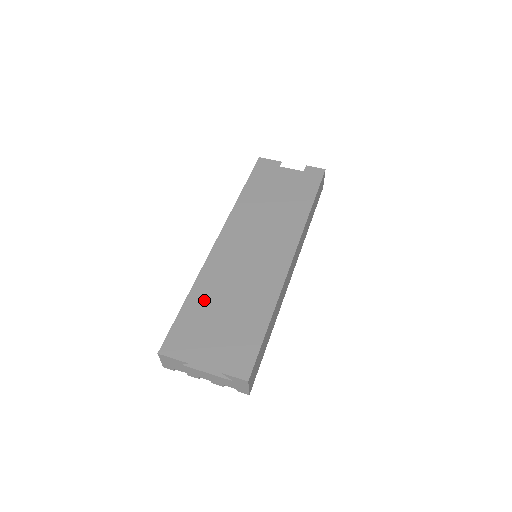
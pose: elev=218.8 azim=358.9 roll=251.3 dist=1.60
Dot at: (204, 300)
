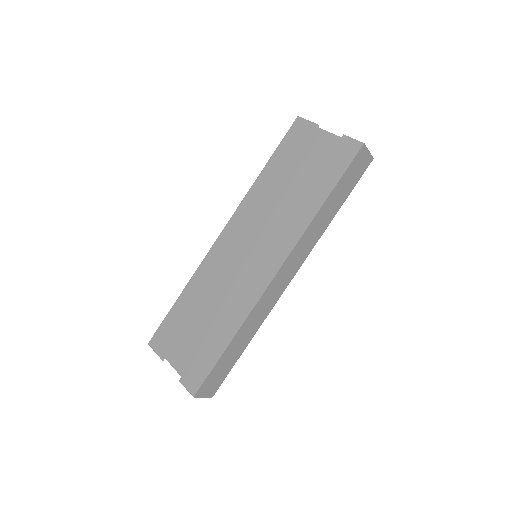
Dot at: (190, 302)
